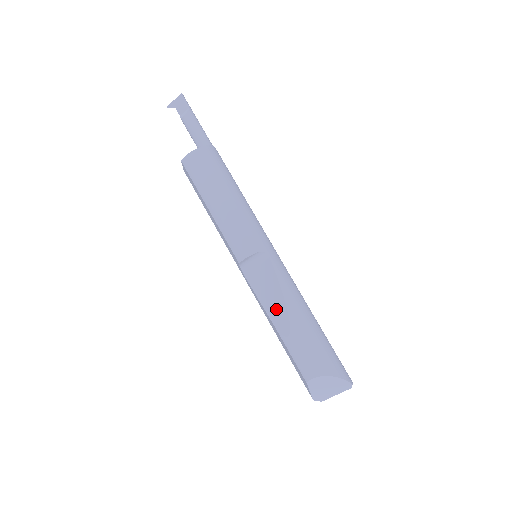
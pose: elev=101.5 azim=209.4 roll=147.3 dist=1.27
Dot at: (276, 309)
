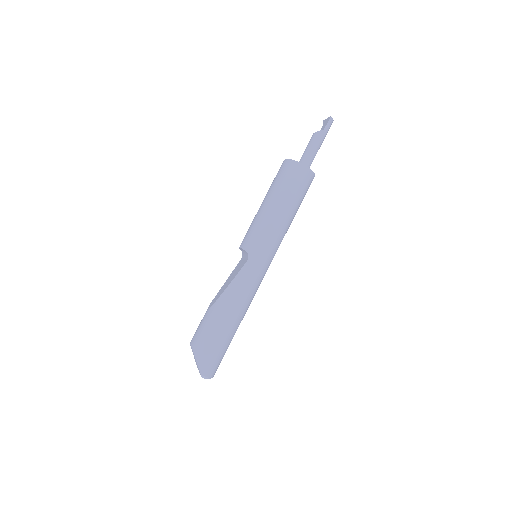
Dot at: (221, 291)
